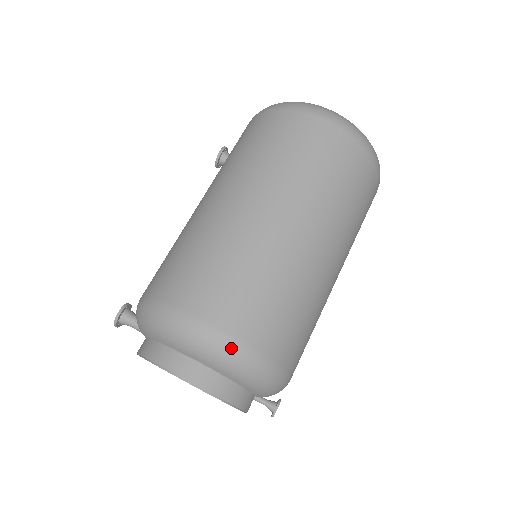
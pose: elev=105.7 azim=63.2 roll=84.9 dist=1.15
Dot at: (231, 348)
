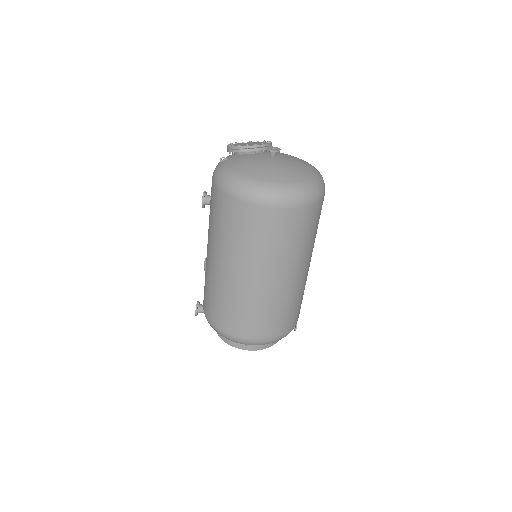
Dot at: (262, 343)
